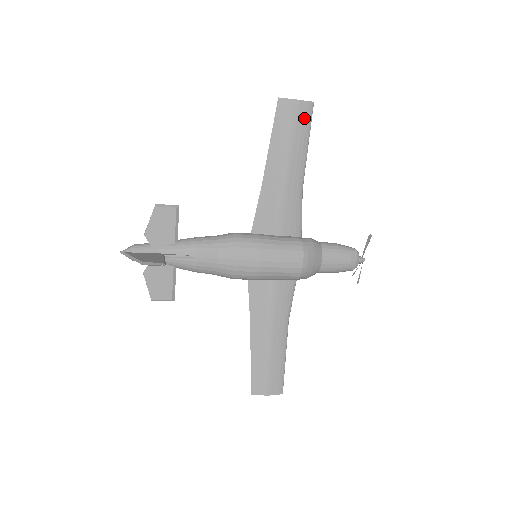
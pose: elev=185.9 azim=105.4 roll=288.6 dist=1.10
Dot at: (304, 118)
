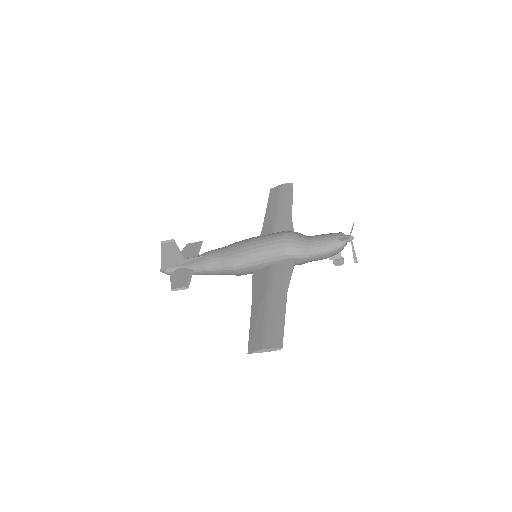
Dot at: (287, 189)
